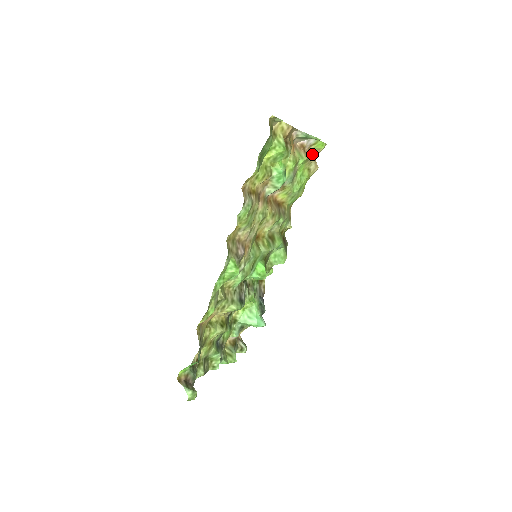
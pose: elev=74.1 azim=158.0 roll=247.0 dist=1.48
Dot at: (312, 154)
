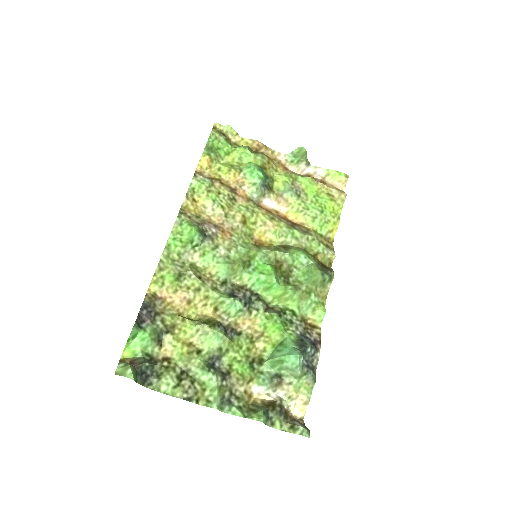
Dot at: (334, 187)
